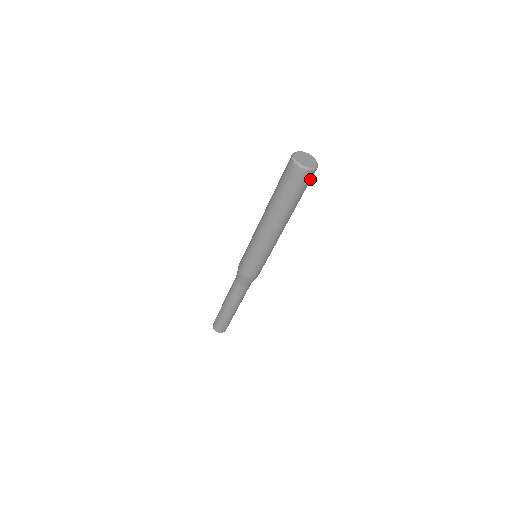
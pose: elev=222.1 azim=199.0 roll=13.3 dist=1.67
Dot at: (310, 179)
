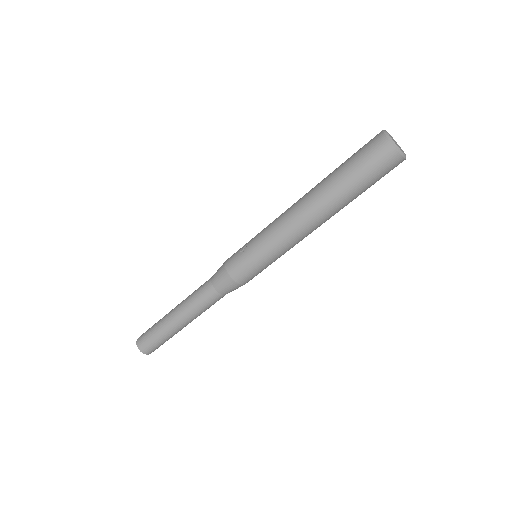
Dot at: (383, 163)
